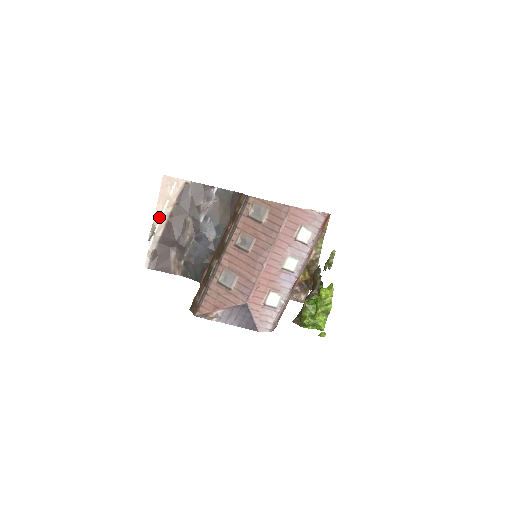
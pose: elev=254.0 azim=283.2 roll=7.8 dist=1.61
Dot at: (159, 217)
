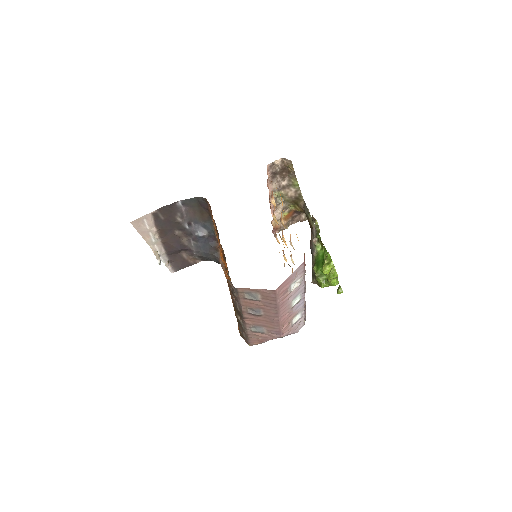
Dot at: (153, 245)
